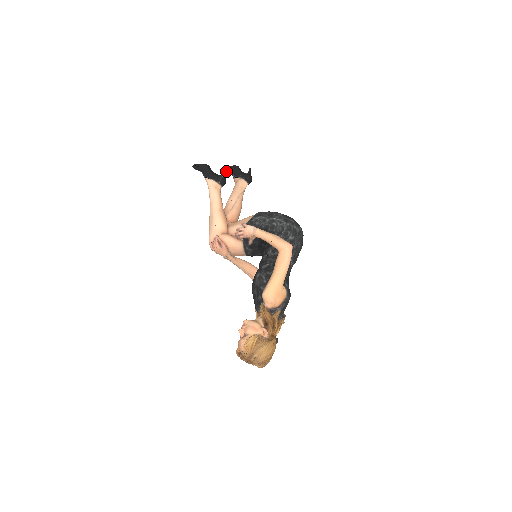
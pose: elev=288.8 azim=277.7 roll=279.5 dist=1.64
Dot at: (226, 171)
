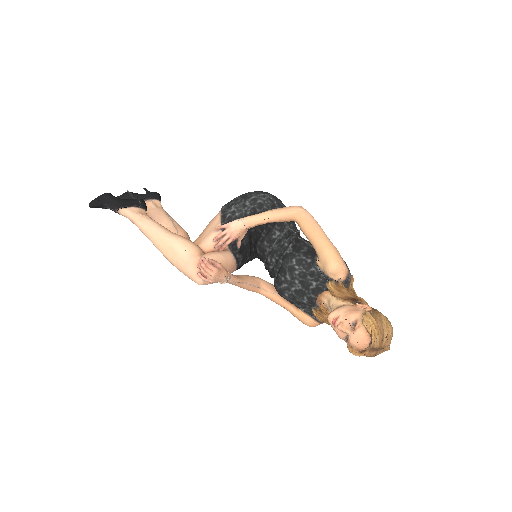
Dot at: occluded
